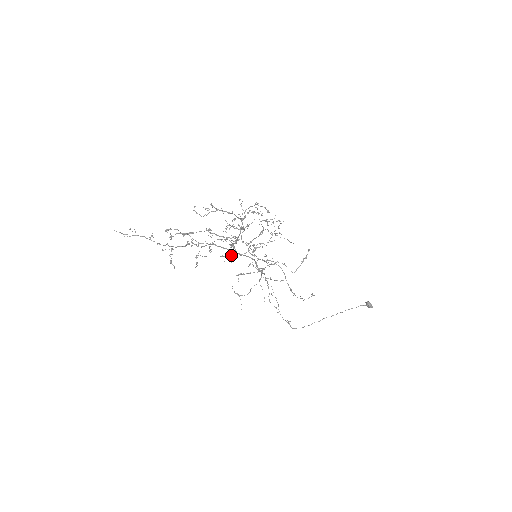
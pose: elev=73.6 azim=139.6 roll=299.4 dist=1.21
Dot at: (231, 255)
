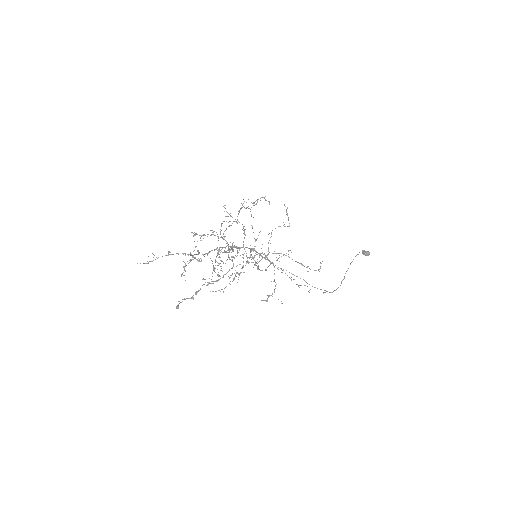
Dot at: (237, 251)
